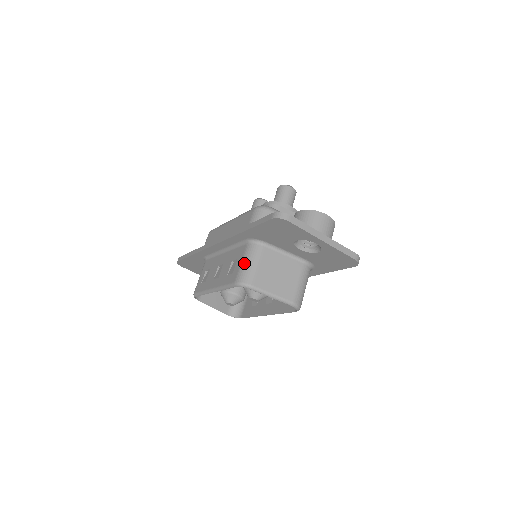
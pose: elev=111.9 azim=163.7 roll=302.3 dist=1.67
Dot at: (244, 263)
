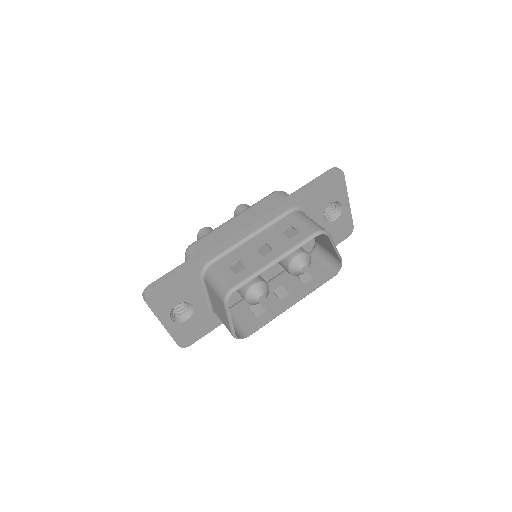
Dot at: (307, 220)
